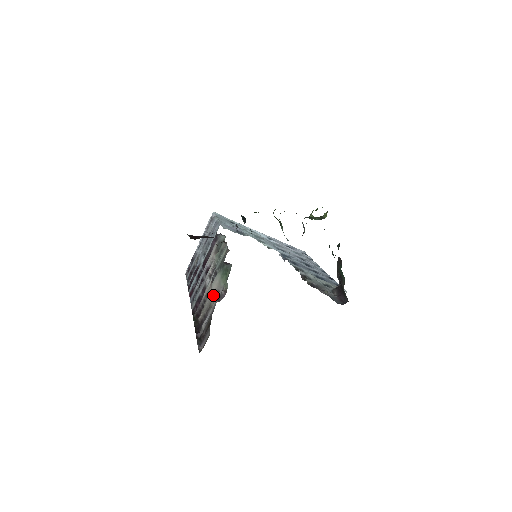
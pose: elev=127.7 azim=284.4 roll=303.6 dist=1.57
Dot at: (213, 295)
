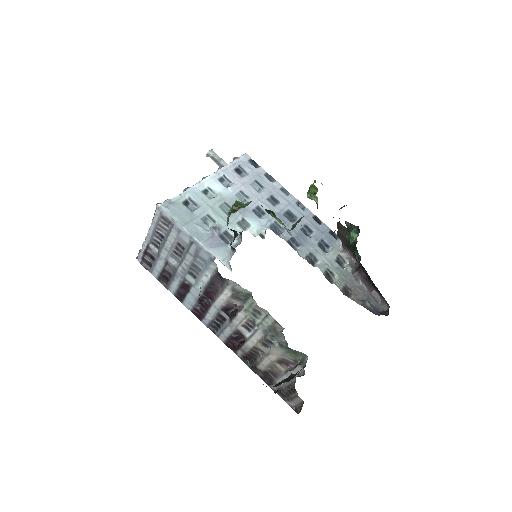
Dot at: (277, 361)
